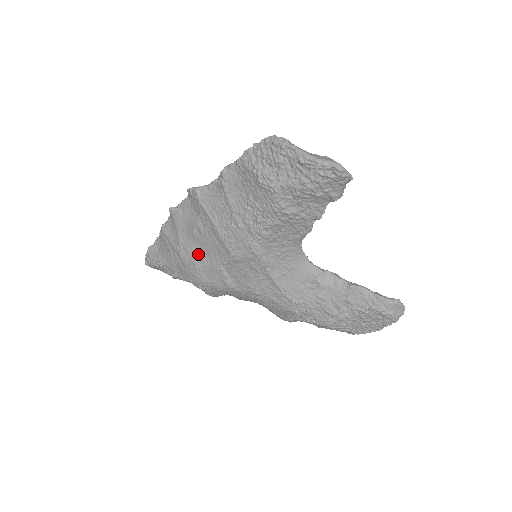
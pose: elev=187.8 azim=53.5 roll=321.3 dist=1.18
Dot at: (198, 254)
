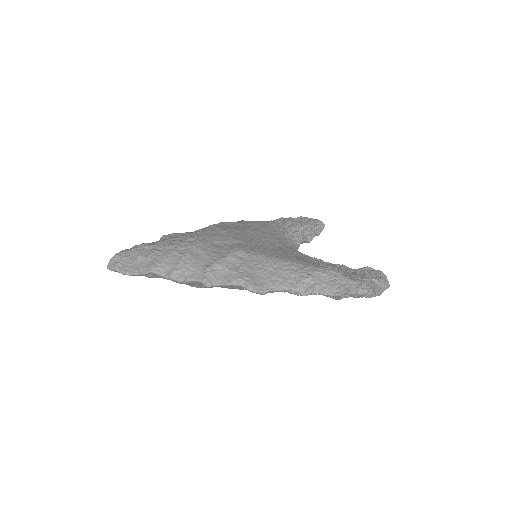
Dot at: occluded
